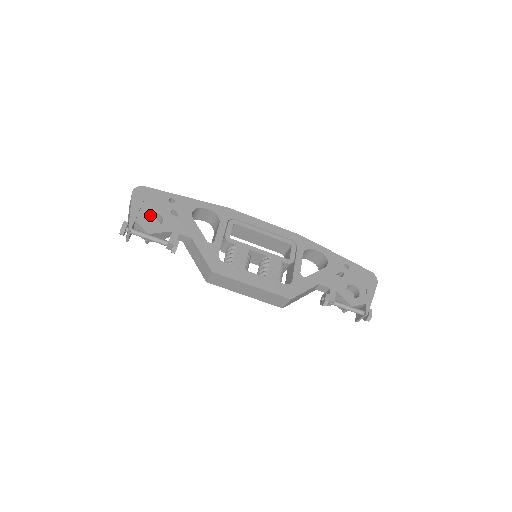
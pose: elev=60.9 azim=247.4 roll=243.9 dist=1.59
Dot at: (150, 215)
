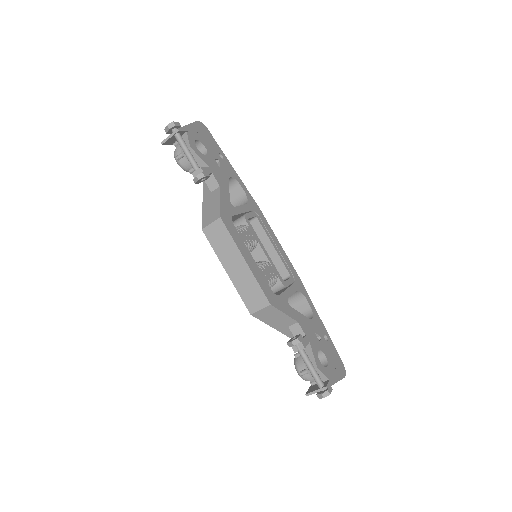
Dot at: (198, 145)
